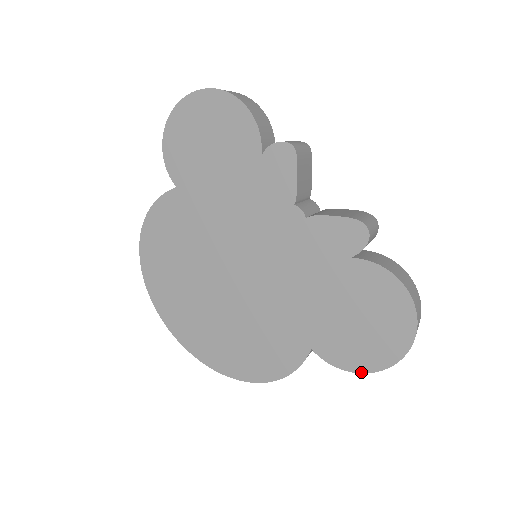
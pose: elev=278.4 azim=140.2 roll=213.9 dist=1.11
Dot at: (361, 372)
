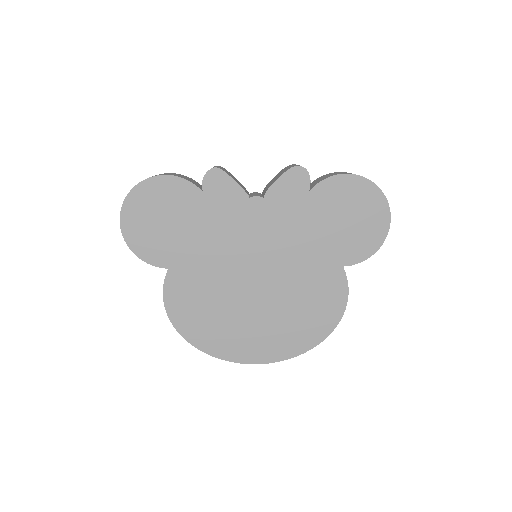
Dot at: (380, 246)
